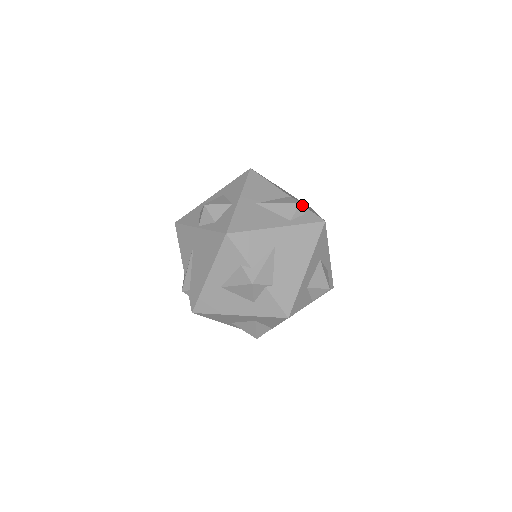
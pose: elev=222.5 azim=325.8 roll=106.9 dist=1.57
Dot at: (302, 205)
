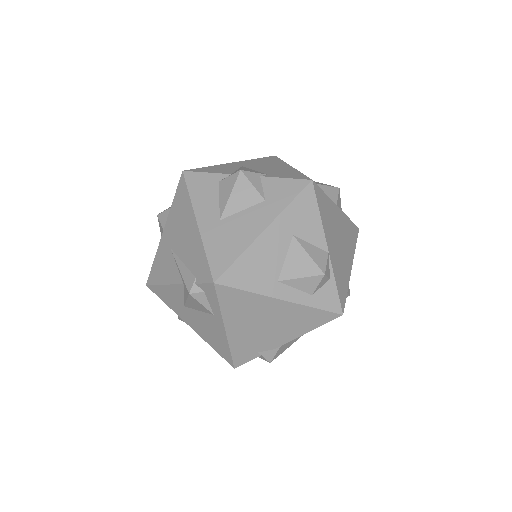
Dot at: occluded
